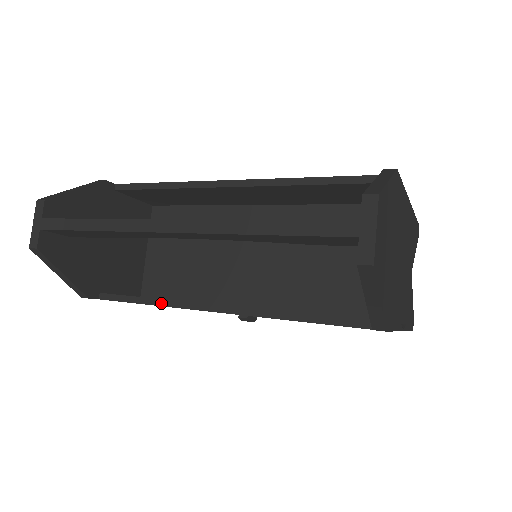
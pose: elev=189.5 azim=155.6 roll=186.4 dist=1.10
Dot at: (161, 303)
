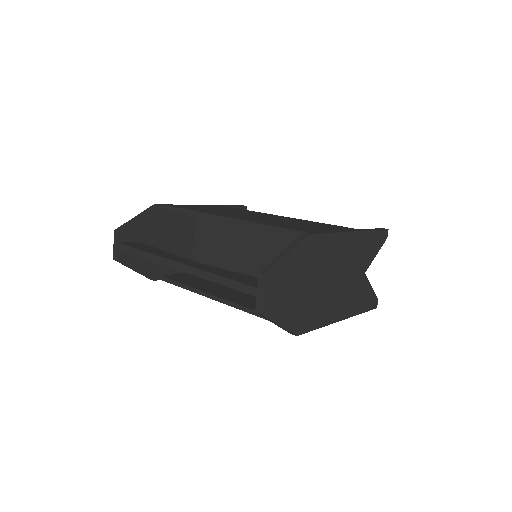
Dot at: (192, 290)
